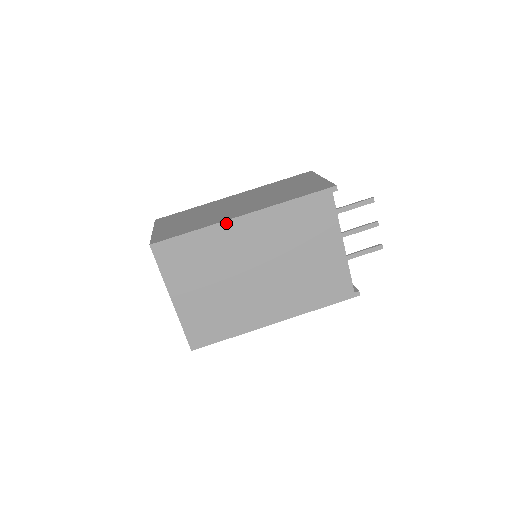
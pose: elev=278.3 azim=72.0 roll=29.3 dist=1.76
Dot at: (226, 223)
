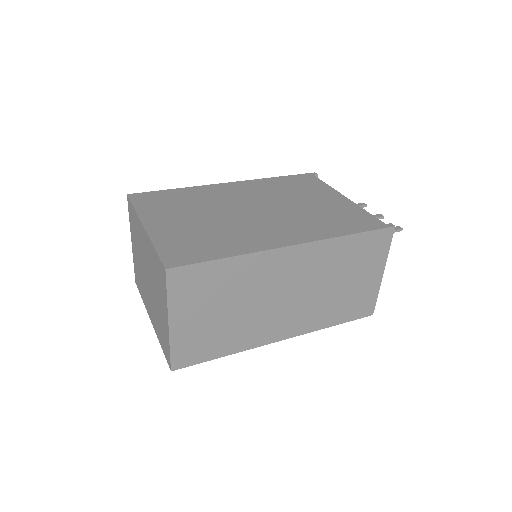
Dot at: (211, 186)
